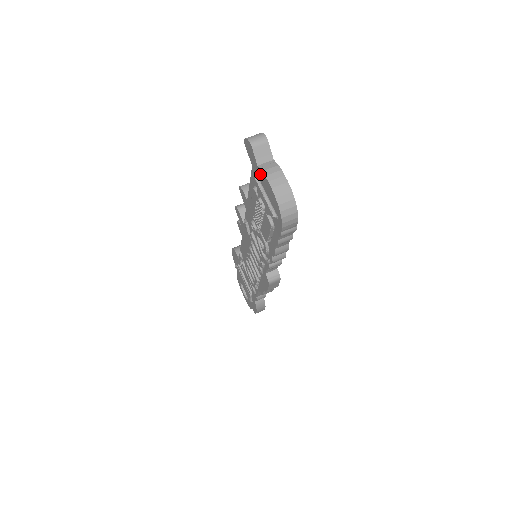
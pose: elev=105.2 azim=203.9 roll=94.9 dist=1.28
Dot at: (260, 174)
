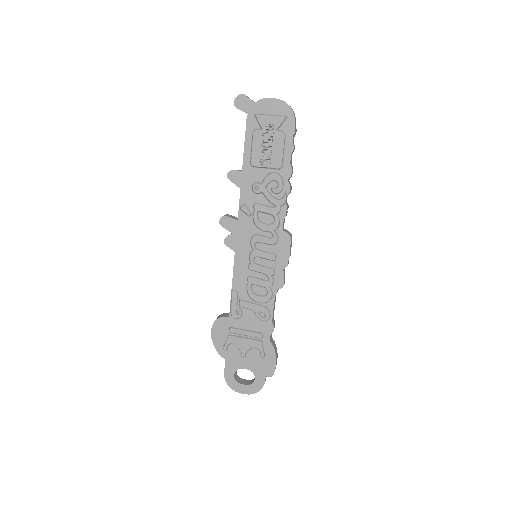
Dot at: (259, 106)
